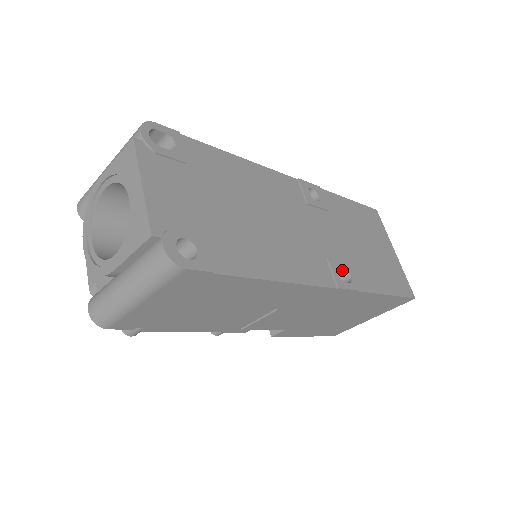
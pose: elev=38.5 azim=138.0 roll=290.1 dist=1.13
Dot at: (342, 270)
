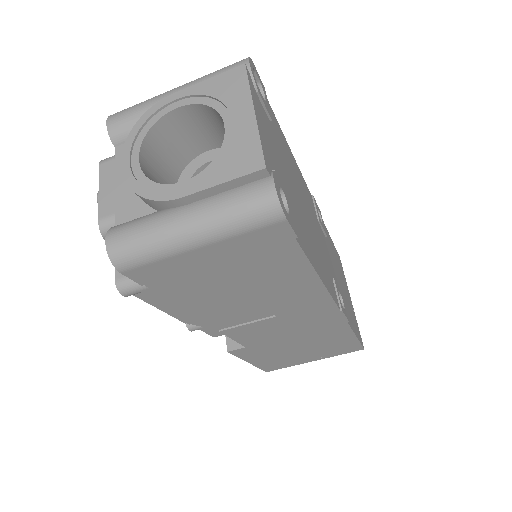
Dot at: occluded
